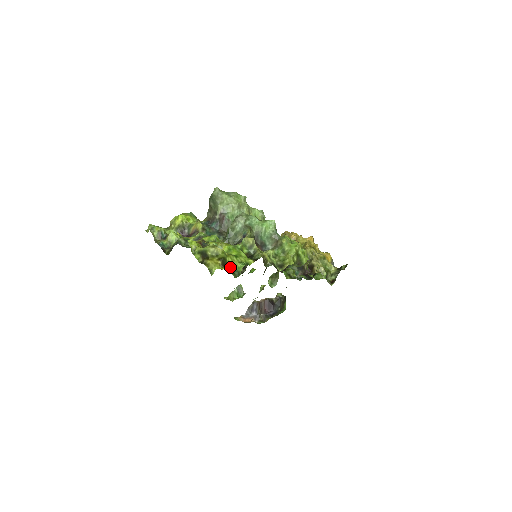
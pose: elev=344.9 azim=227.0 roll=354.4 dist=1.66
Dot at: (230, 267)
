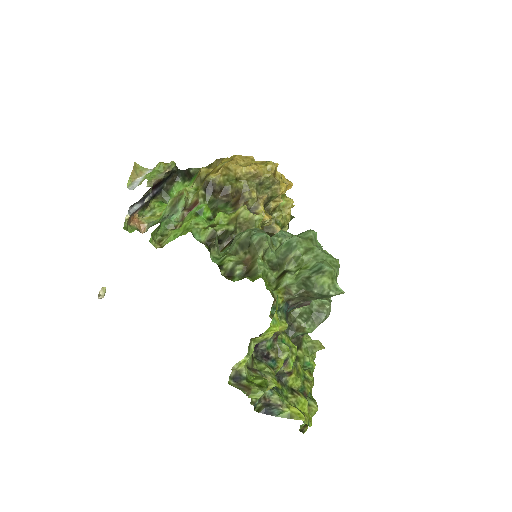
Dot at: occluded
